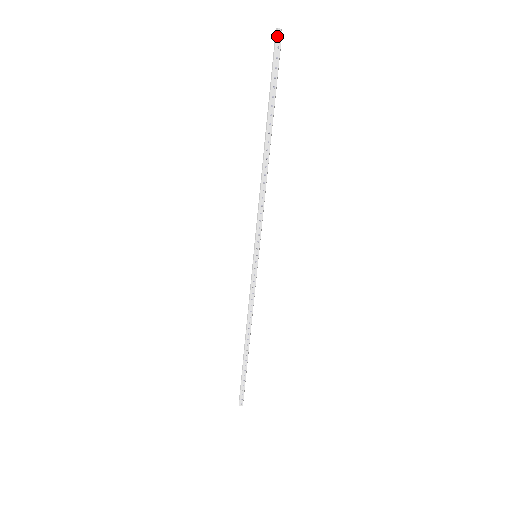
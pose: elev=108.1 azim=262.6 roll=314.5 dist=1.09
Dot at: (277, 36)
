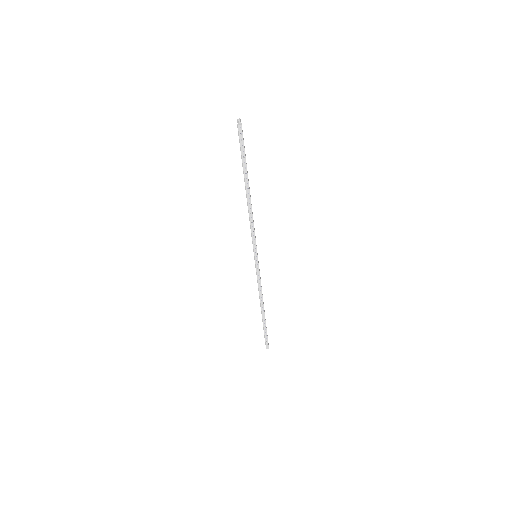
Dot at: (239, 128)
